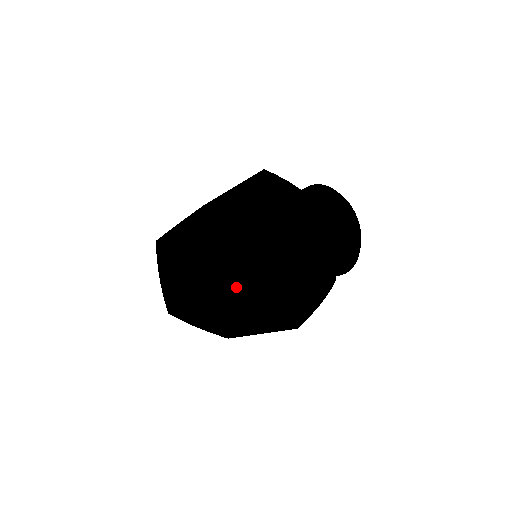
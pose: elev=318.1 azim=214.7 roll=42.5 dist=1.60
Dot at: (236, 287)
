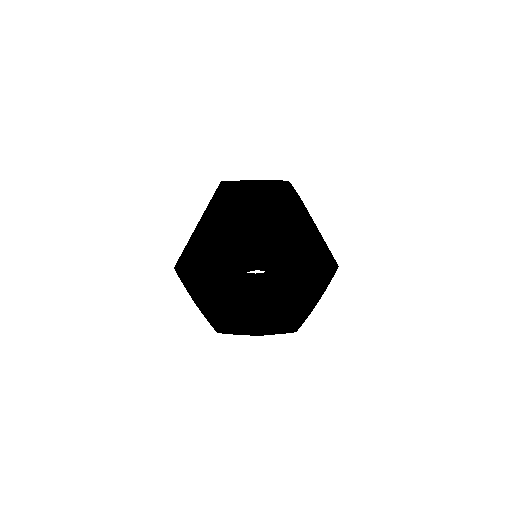
Dot at: (181, 265)
